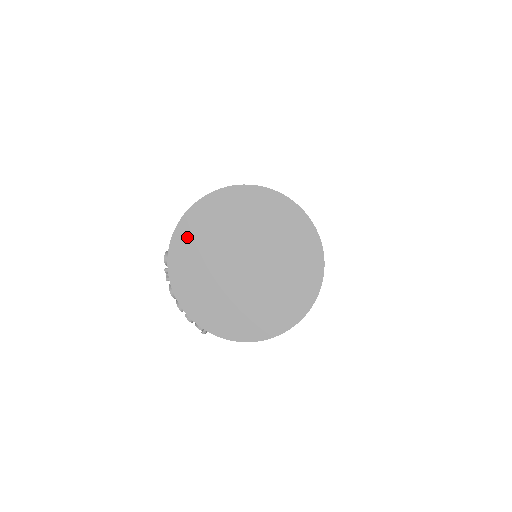
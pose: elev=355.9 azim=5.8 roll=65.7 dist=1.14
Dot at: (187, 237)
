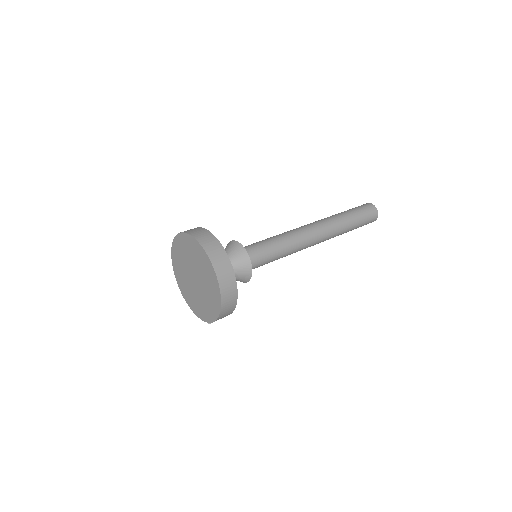
Dot at: (179, 278)
